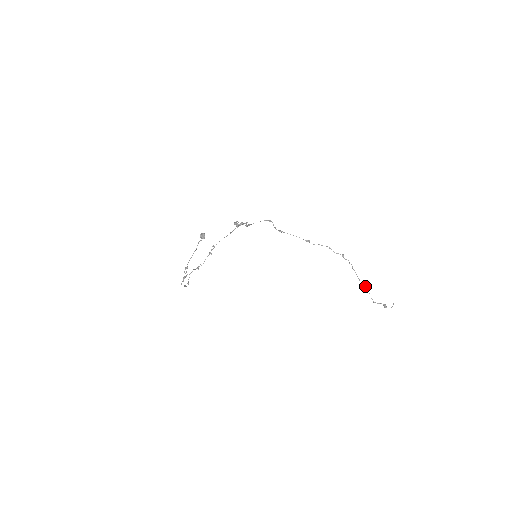
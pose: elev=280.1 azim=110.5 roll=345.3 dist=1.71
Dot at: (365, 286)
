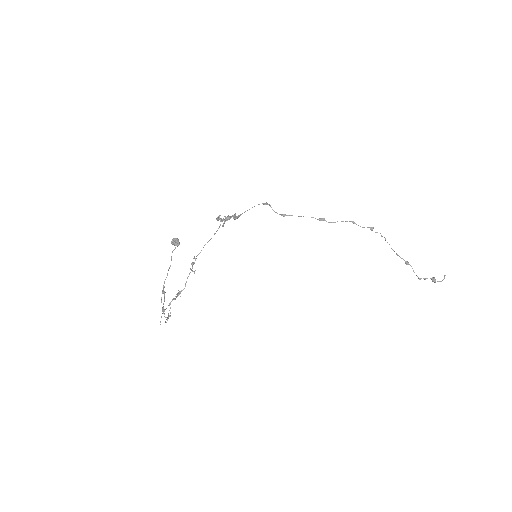
Dot at: (406, 261)
